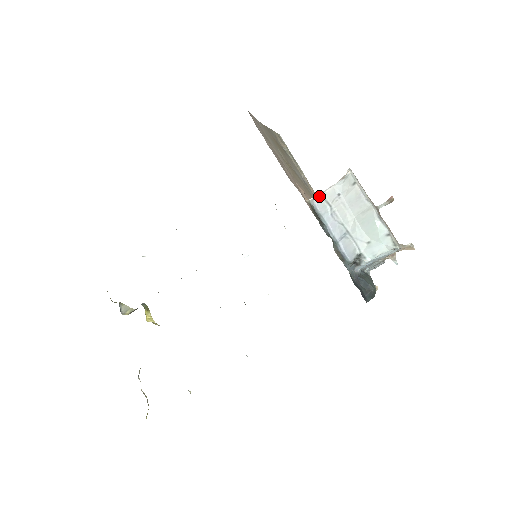
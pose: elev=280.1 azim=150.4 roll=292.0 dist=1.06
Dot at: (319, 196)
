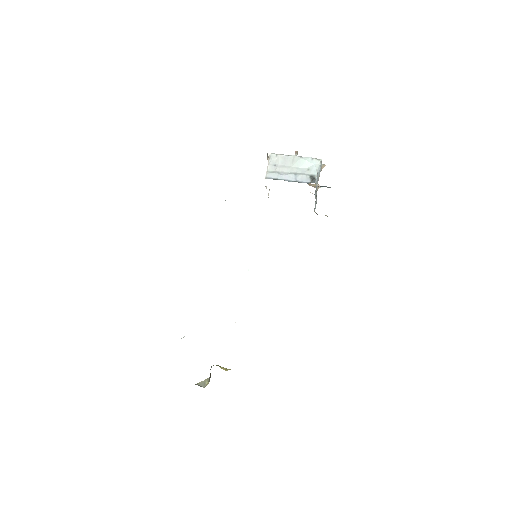
Dot at: (267, 173)
